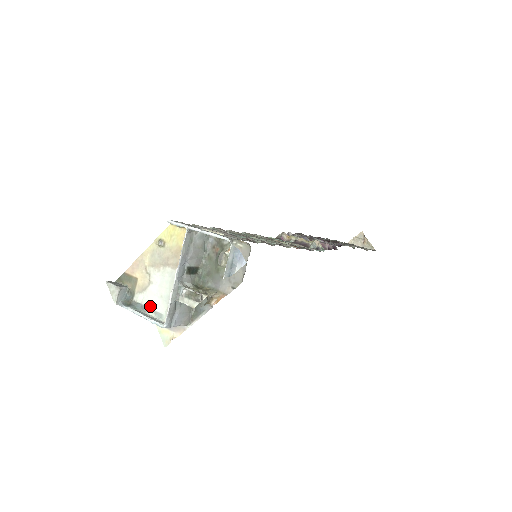
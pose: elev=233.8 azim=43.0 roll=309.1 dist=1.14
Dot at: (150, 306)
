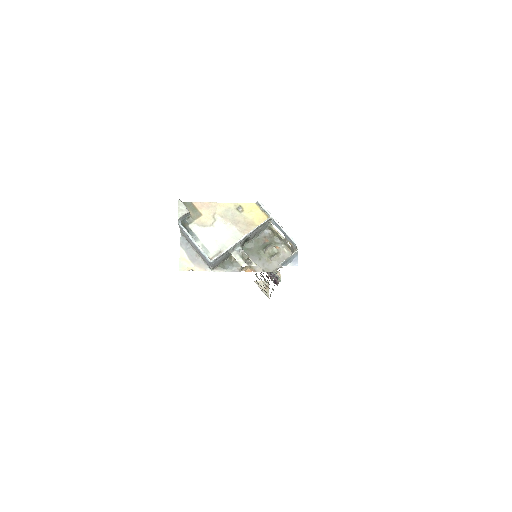
Dot at: (202, 240)
